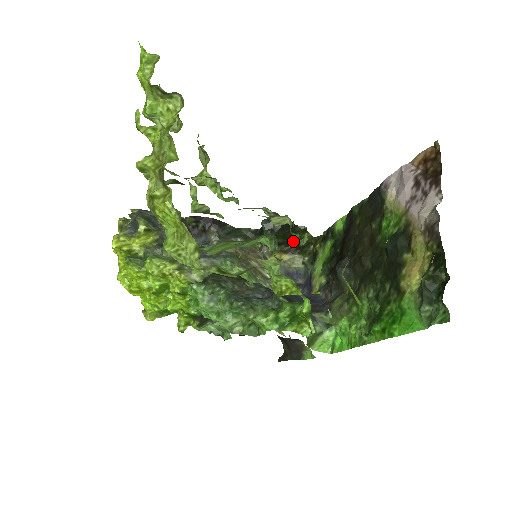
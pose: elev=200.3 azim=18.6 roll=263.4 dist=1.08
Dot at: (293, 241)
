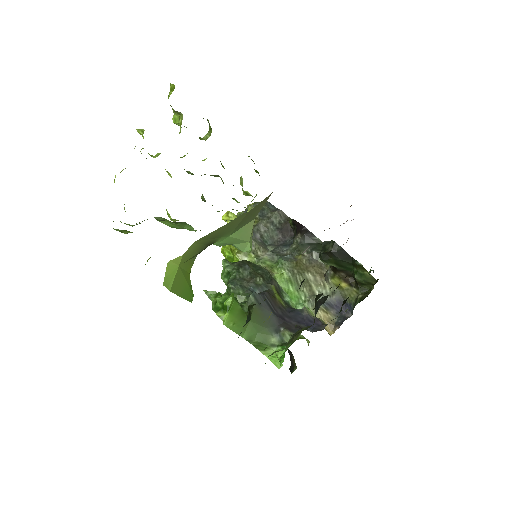
Dot at: (353, 273)
